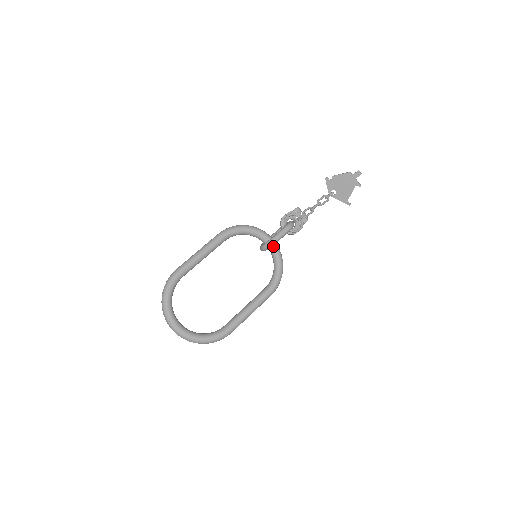
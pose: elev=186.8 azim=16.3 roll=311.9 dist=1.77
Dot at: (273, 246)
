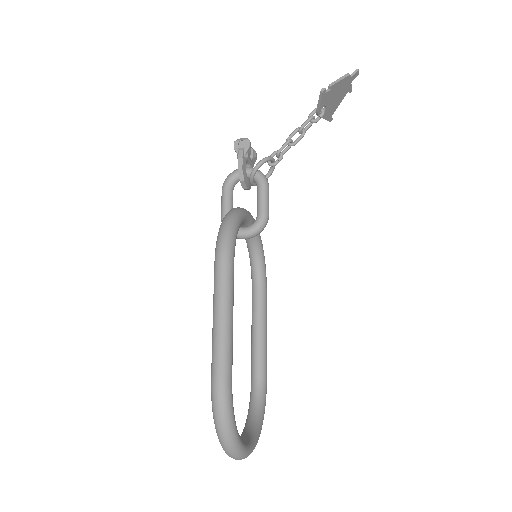
Dot at: occluded
